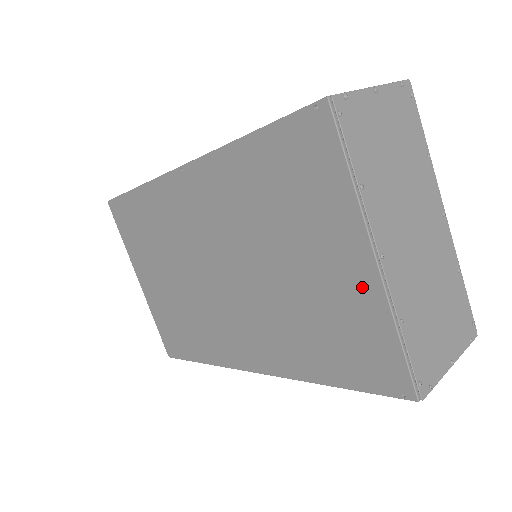
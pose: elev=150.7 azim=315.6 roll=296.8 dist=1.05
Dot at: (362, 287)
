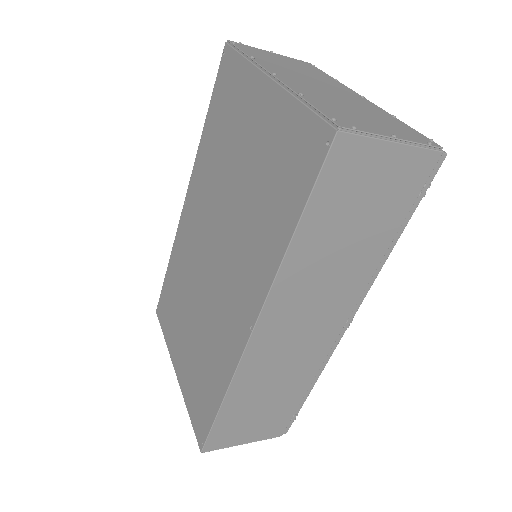
Dot at: (272, 107)
